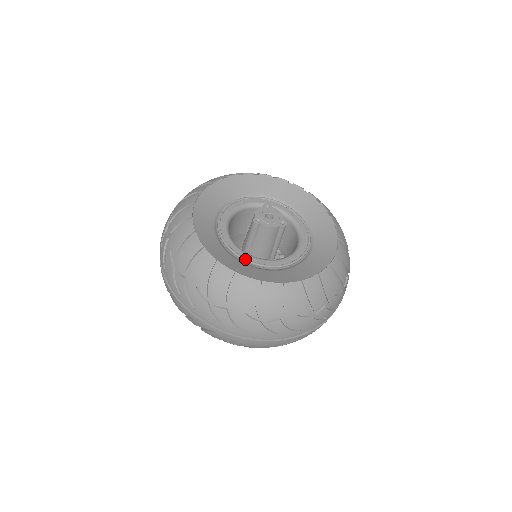
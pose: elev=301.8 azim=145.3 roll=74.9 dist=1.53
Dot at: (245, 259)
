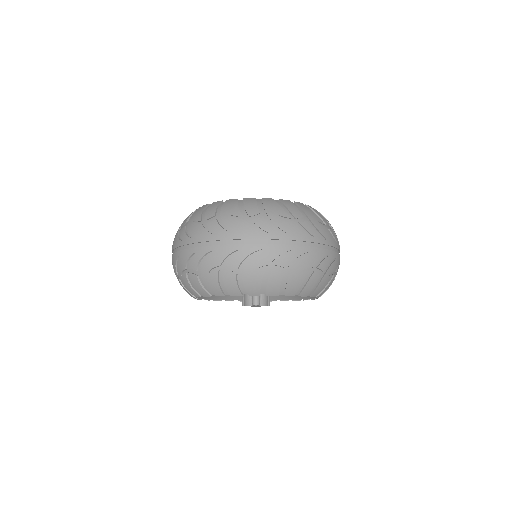
Dot at: occluded
